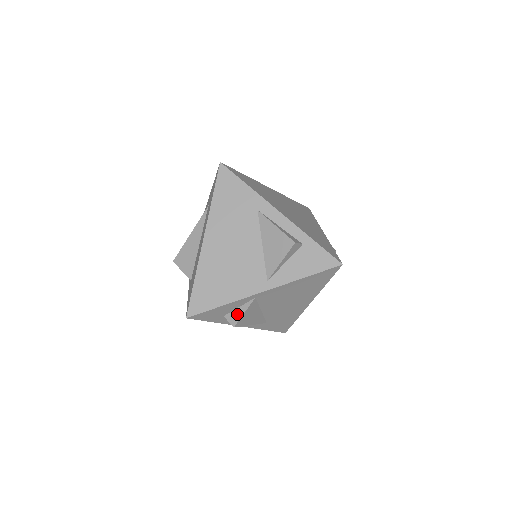
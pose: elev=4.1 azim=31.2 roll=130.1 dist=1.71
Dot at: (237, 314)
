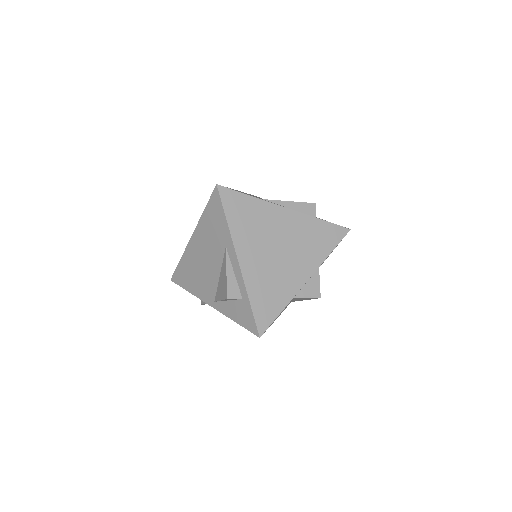
Dot at: occluded
